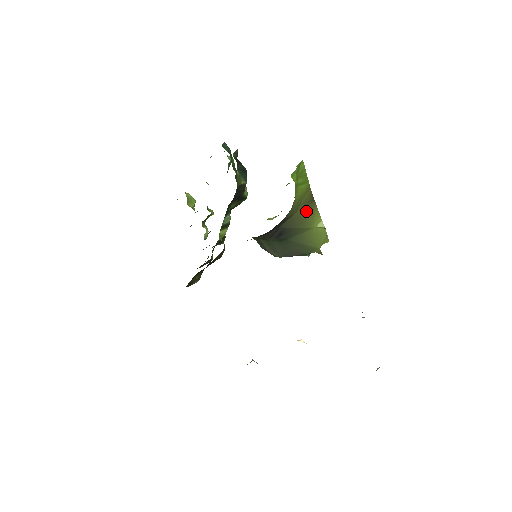
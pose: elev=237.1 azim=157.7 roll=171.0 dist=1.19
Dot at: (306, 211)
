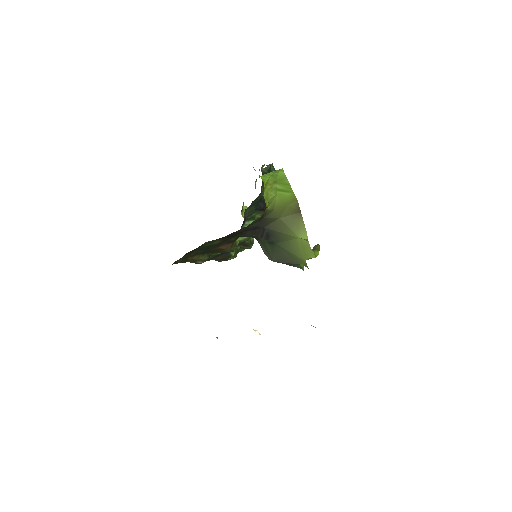
Dot at: (291, 219)
